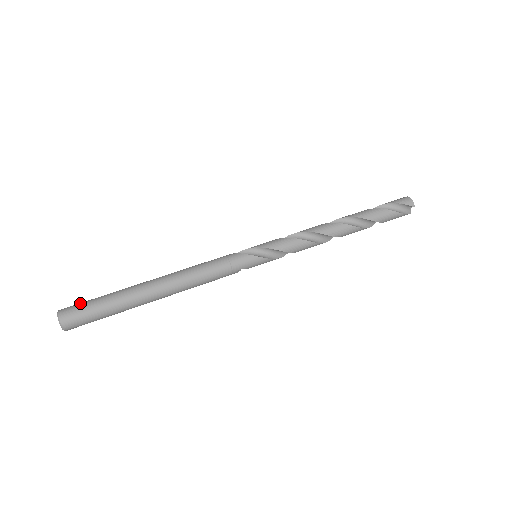
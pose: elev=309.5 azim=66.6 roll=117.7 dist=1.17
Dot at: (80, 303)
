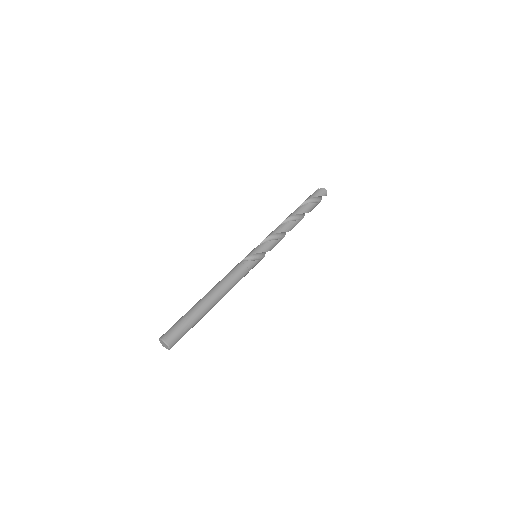
Dot at: (175, 330)
